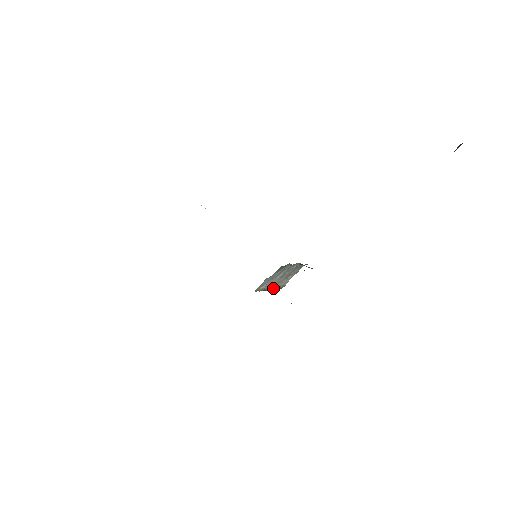
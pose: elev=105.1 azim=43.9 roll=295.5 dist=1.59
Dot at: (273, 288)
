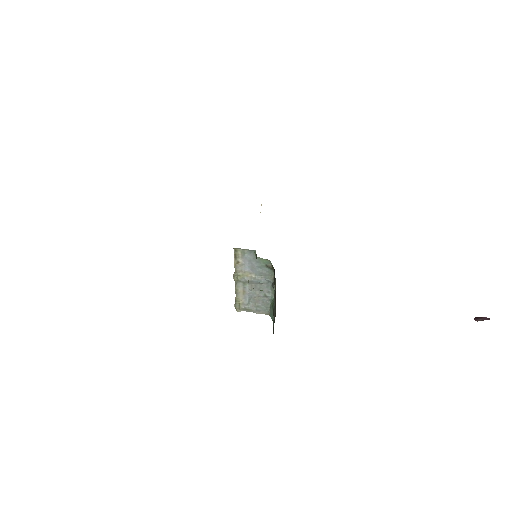
Dot at: (236, 287)
